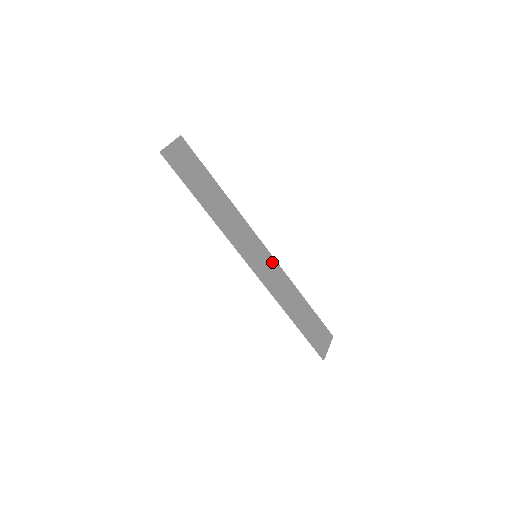
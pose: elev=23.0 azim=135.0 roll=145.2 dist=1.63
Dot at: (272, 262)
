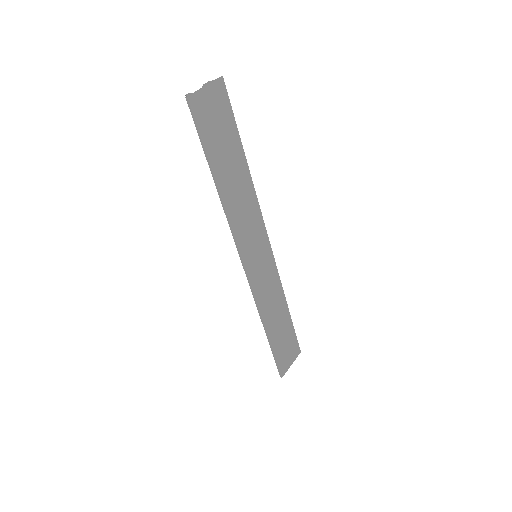
Dot at: (271, 265)
